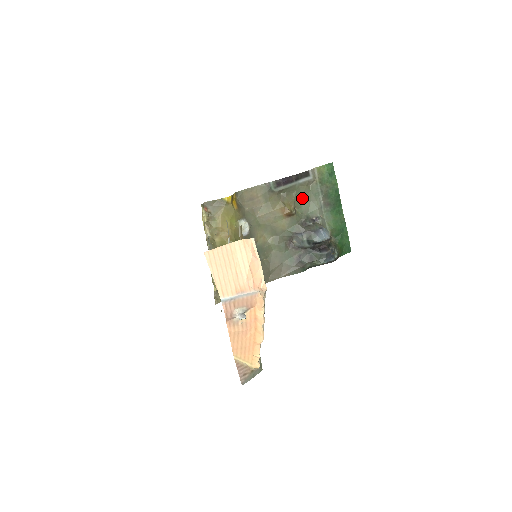
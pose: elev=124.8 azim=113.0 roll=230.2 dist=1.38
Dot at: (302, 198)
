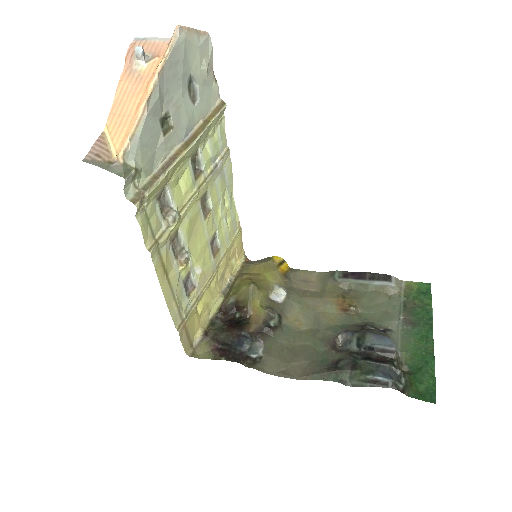
Dot at: (373, 304)
